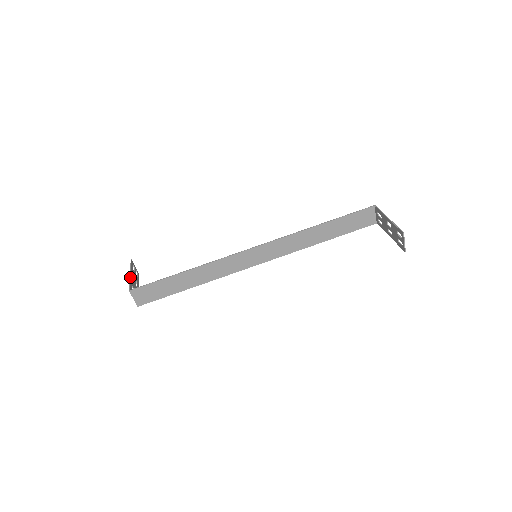
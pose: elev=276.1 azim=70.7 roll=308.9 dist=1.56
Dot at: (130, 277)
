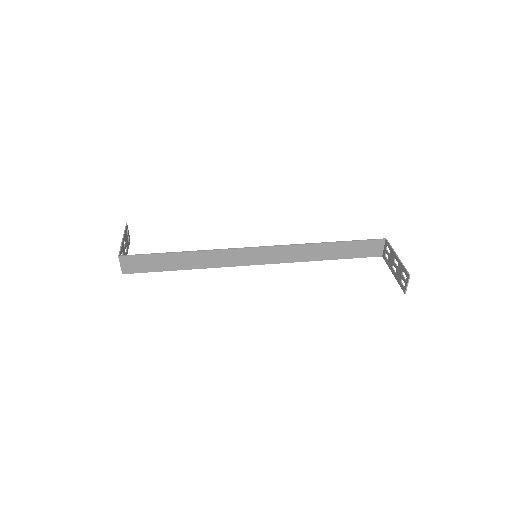
Dot at: (122, 242)
